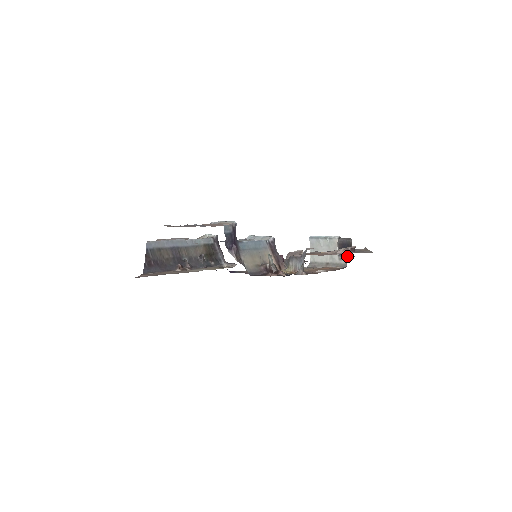
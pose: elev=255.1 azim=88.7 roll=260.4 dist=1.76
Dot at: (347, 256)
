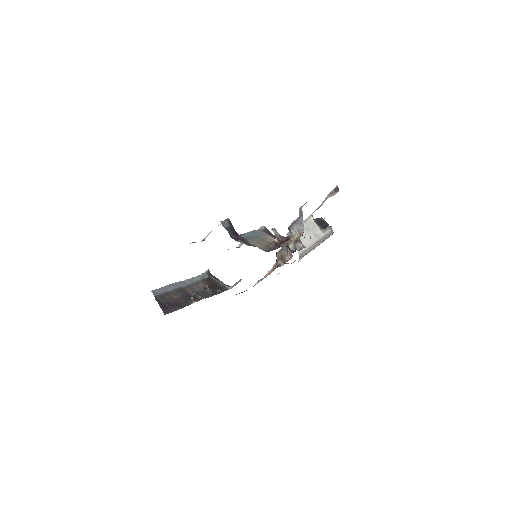
Dot at: occluded
